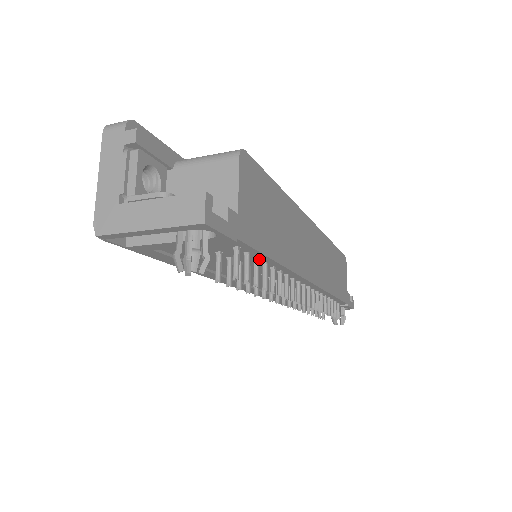
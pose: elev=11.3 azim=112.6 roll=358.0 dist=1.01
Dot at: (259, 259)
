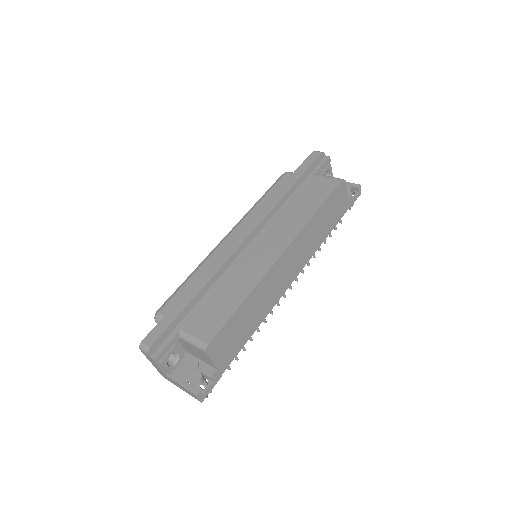
Dot at: occluded
